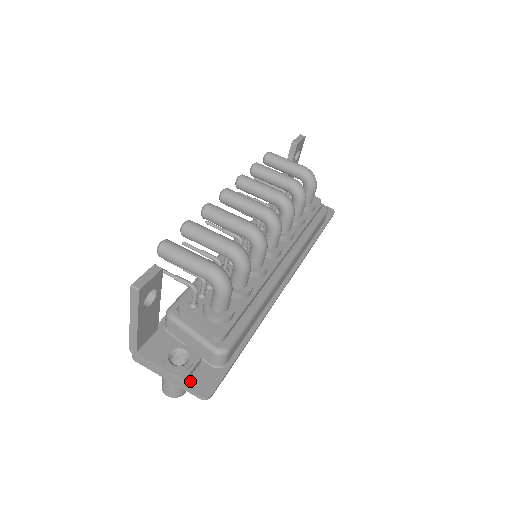
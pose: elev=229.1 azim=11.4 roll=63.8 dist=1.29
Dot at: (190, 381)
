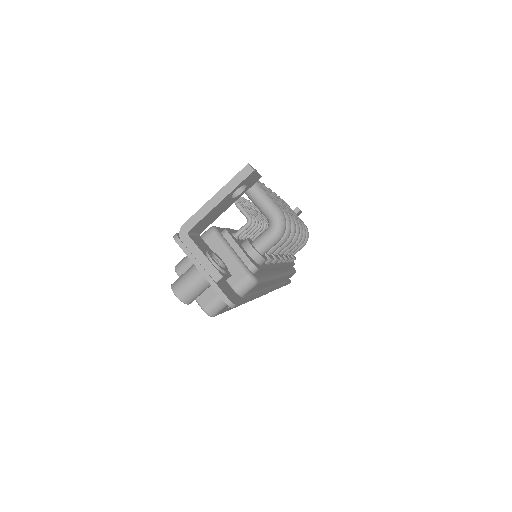
Dot at: (220, 284)
